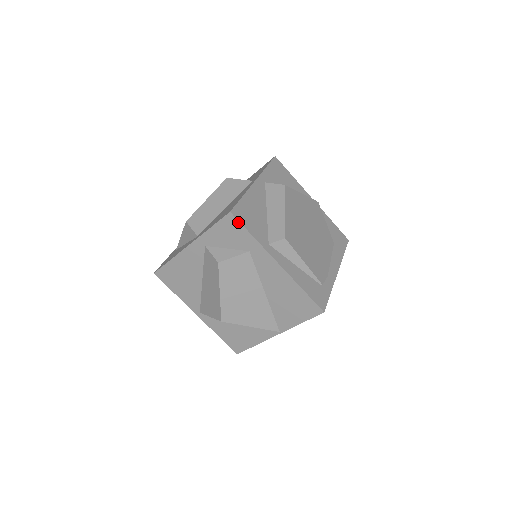
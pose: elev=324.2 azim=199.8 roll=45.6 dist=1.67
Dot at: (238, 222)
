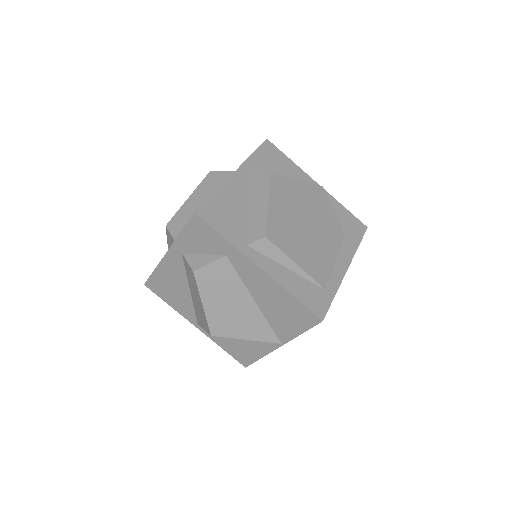
Dot at: (206, 223)
